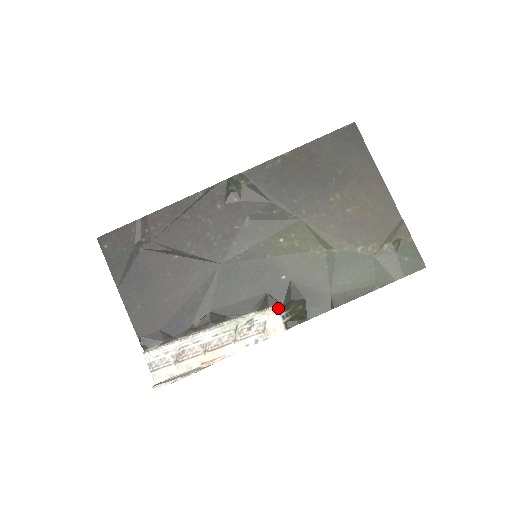
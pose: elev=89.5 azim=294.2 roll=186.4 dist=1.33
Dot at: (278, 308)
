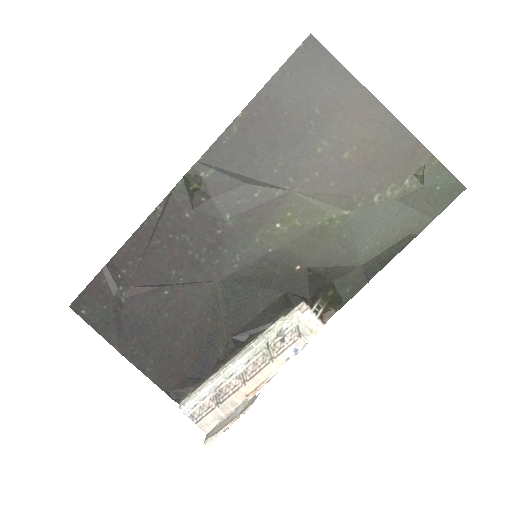
Dot at: (306, 305)
